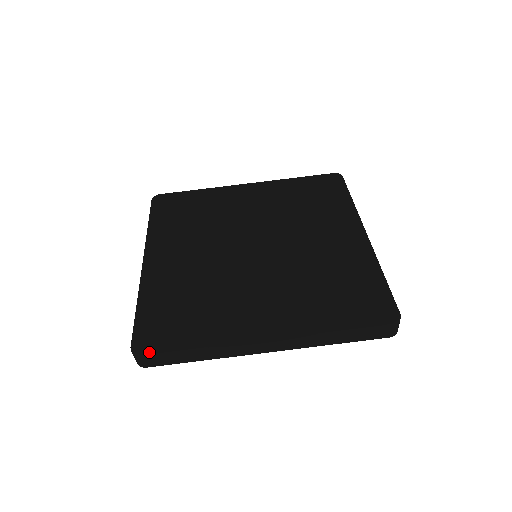
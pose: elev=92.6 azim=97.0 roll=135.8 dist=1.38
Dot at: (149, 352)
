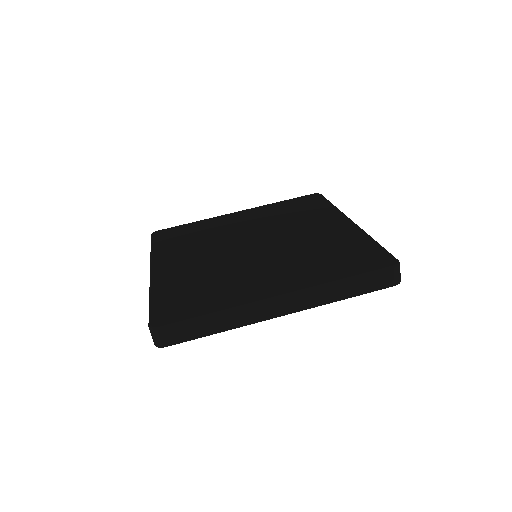
Dot at: (168, 325)
